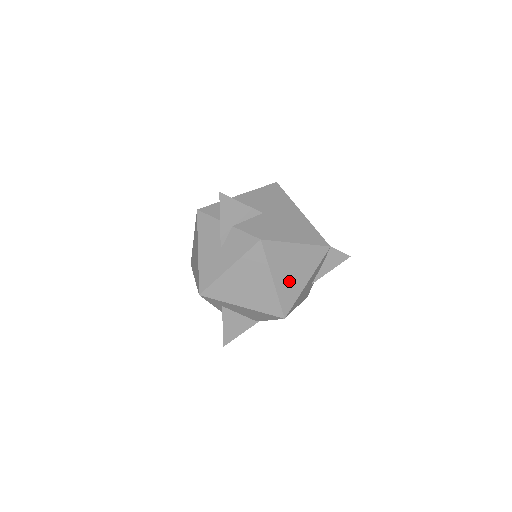
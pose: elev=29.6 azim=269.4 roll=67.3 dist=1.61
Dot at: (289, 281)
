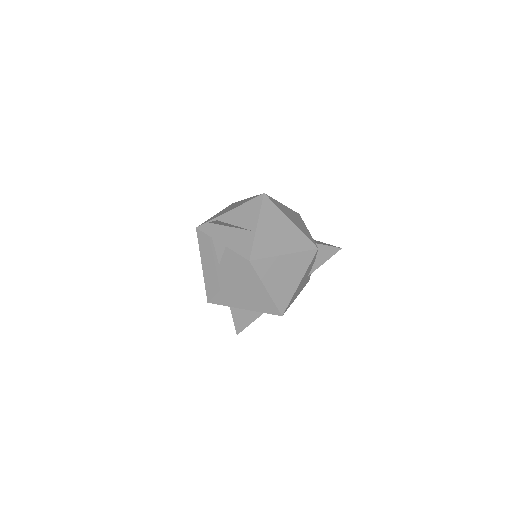
Dot at: (282, 286)
